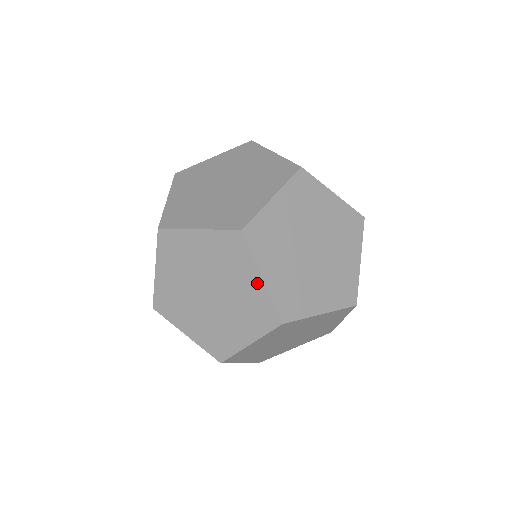
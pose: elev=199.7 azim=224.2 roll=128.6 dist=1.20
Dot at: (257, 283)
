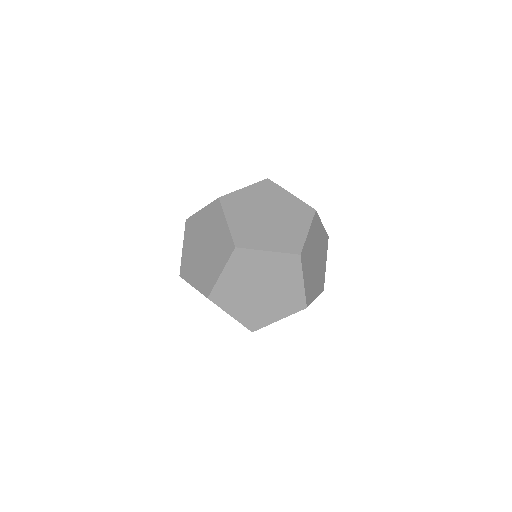
Dot at: occluded
